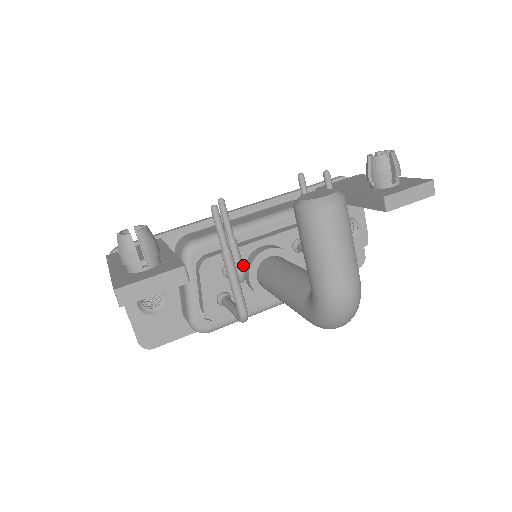
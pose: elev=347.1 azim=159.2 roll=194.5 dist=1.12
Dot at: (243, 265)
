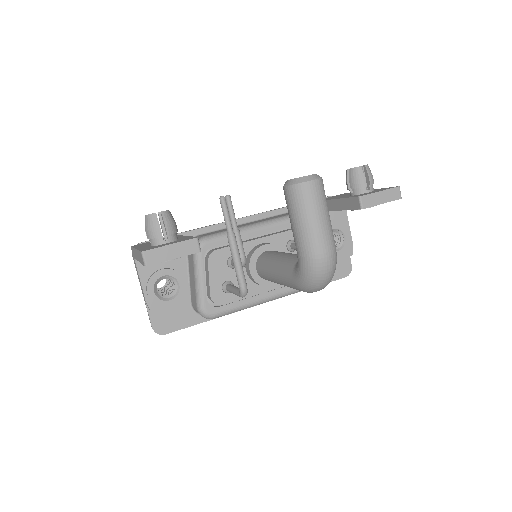
Dot at: occluded
